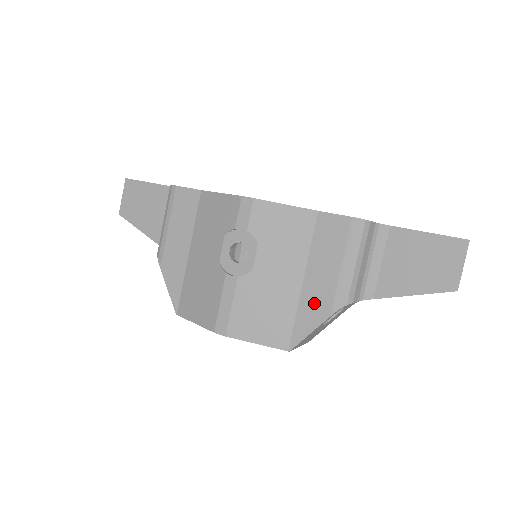
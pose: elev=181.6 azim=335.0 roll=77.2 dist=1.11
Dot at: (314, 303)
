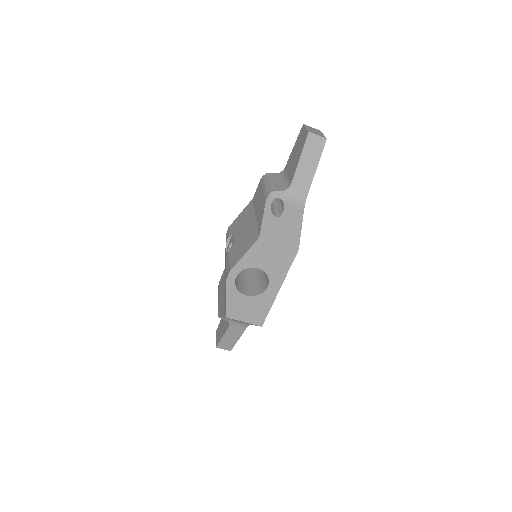
Dot at: (260, 212)
